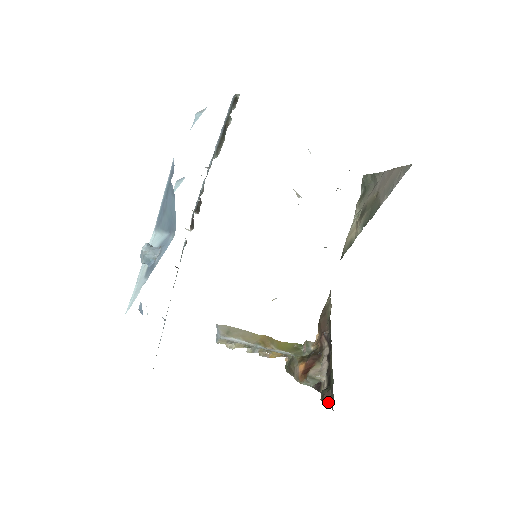
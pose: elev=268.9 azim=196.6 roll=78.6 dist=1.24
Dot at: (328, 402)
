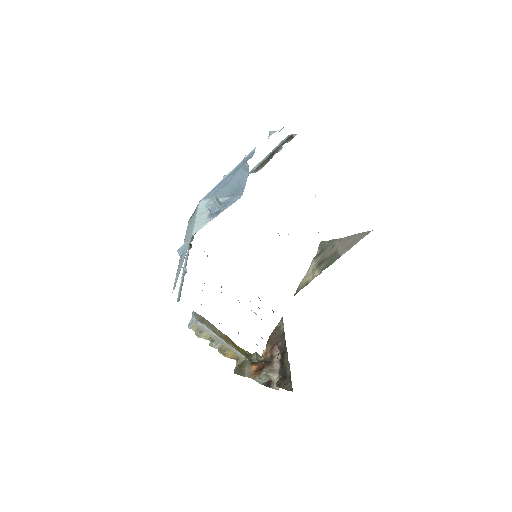
Dot at: (285, 387)
